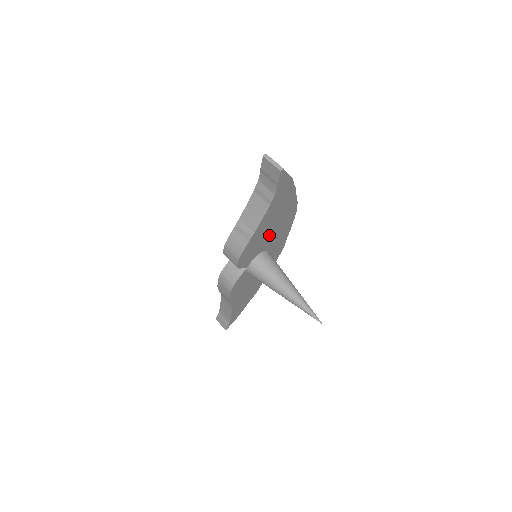
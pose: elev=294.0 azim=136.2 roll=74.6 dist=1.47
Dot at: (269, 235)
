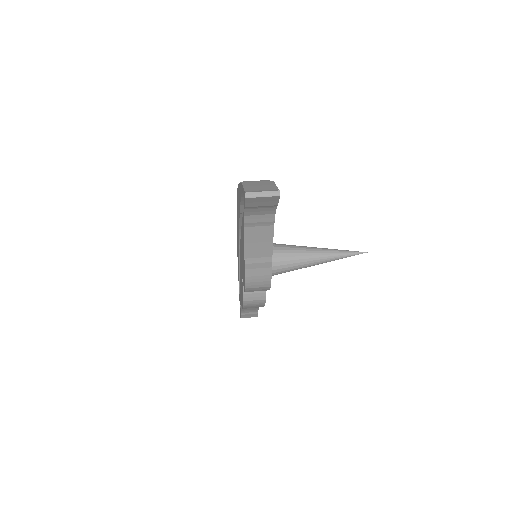
Dot at: occluded
